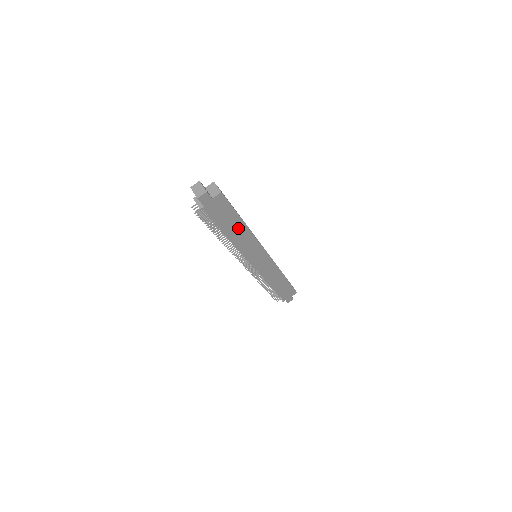
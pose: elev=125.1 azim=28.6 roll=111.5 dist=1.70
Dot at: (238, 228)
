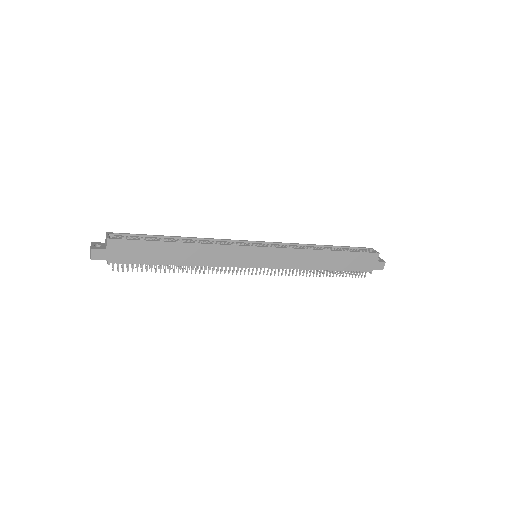
Dot at: (179, 251)
